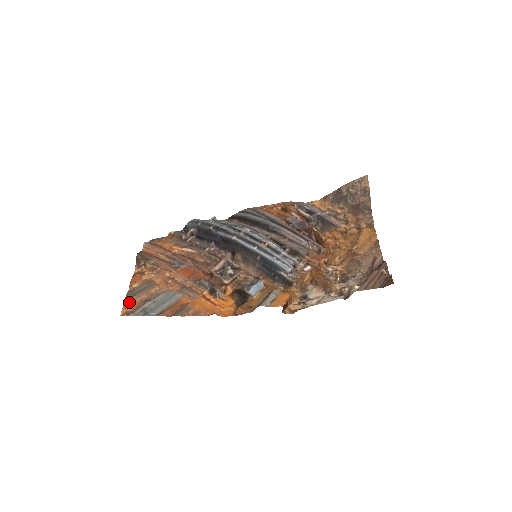
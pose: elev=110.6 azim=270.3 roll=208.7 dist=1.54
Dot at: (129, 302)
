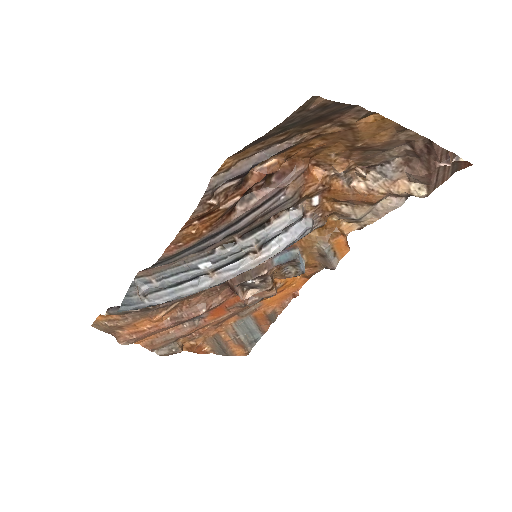
Dot at: (231, 353)
